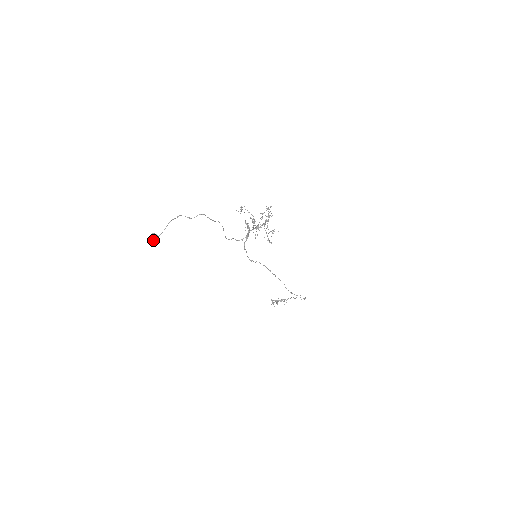
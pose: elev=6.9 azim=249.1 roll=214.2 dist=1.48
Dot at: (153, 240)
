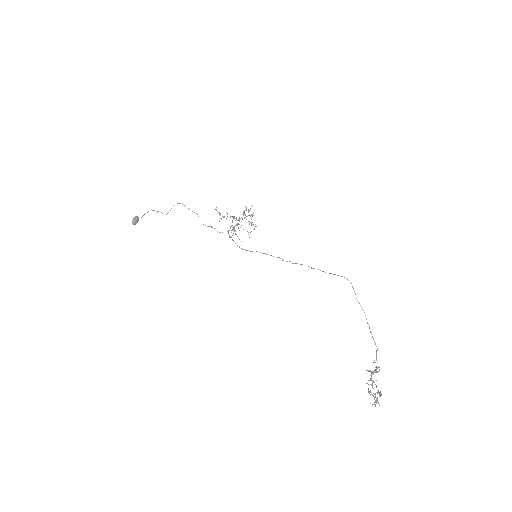
Dot at: (133, 219)
